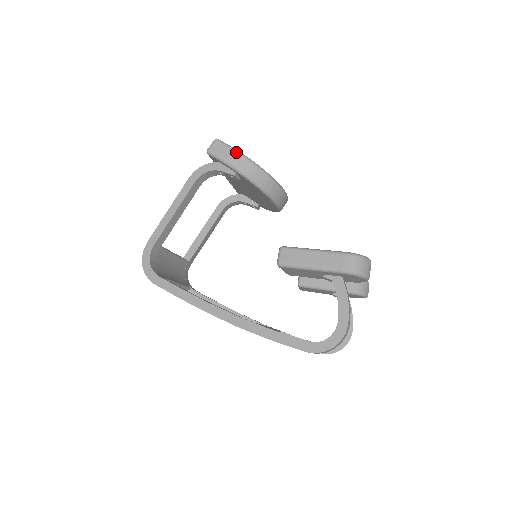
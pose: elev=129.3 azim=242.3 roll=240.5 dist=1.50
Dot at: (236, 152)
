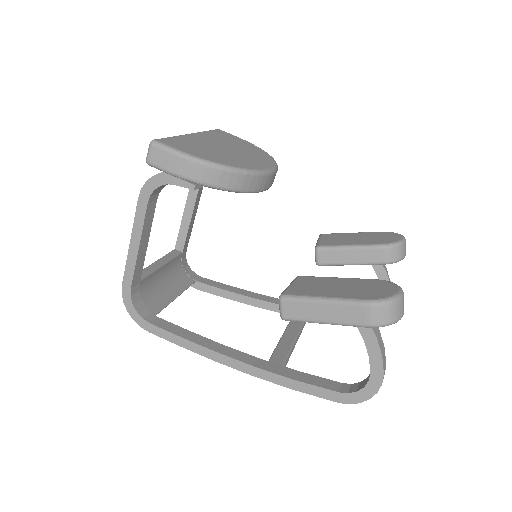
Dot at: (185, 158)
